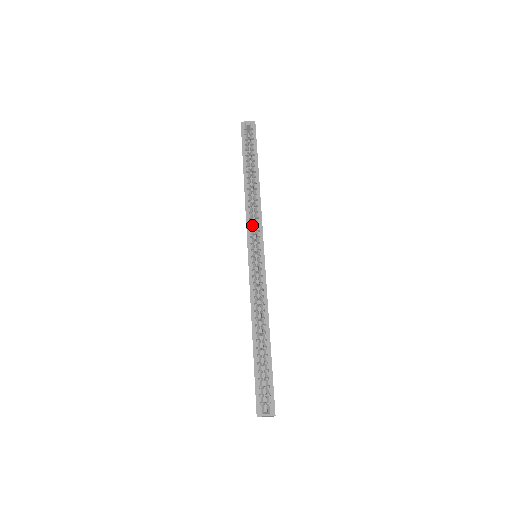
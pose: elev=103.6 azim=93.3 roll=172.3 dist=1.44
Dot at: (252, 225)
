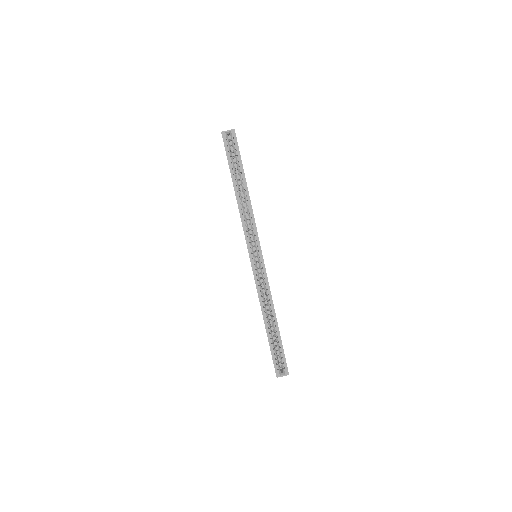
Dot at: (249, 235)
